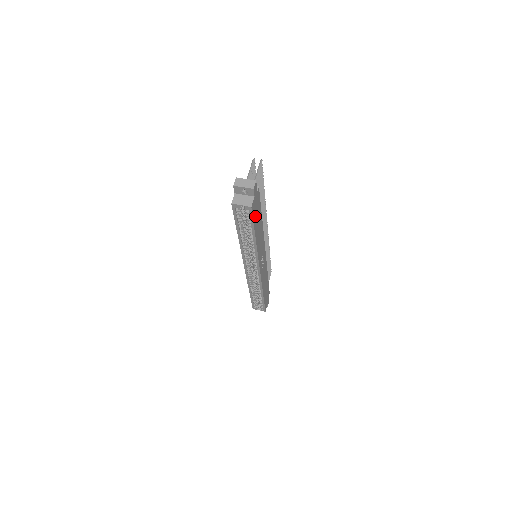
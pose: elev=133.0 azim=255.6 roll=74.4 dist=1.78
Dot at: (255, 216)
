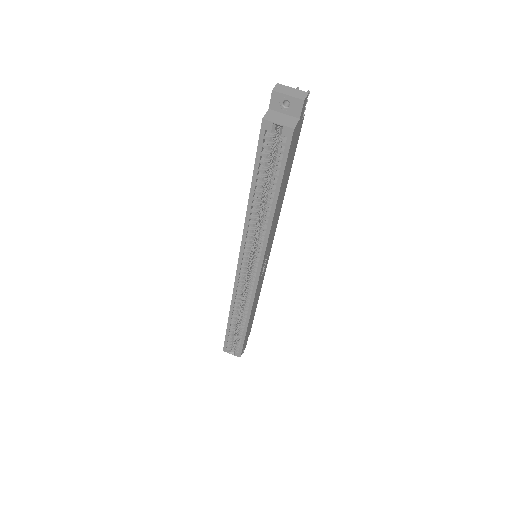
Dot at: (288, 160)
